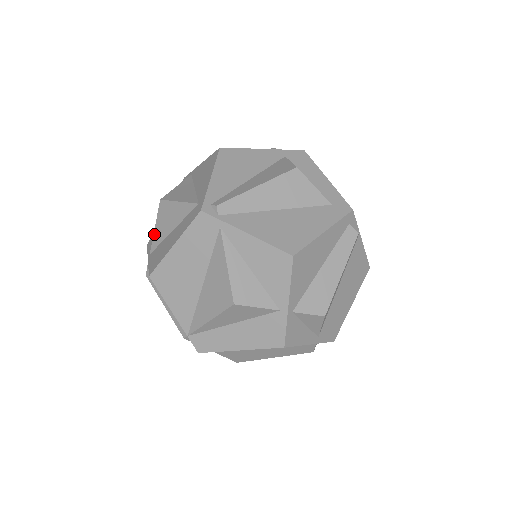
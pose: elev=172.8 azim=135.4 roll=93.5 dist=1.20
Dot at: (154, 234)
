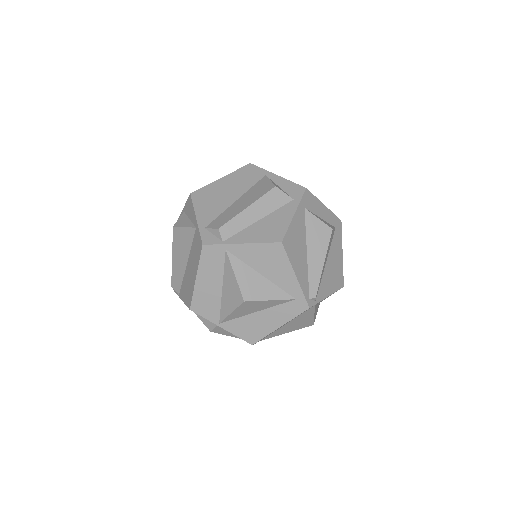
Dot at: (230, 316)
